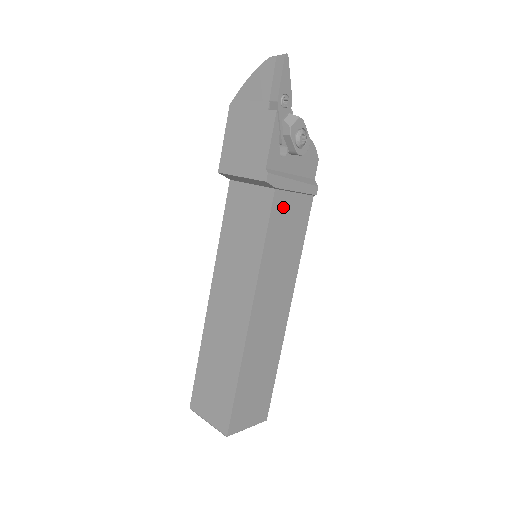
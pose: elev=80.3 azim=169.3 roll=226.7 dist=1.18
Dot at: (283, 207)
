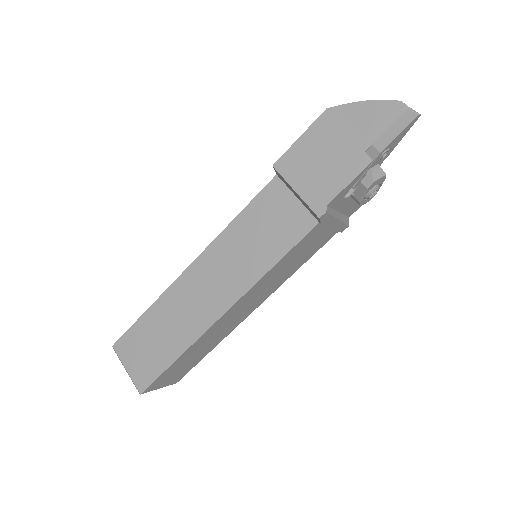
Dot at: (312, 237)
